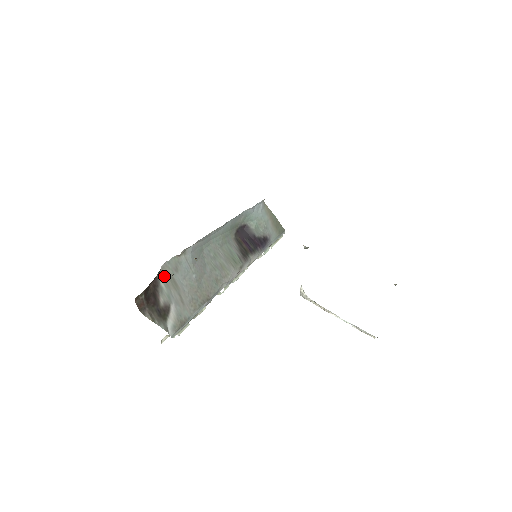
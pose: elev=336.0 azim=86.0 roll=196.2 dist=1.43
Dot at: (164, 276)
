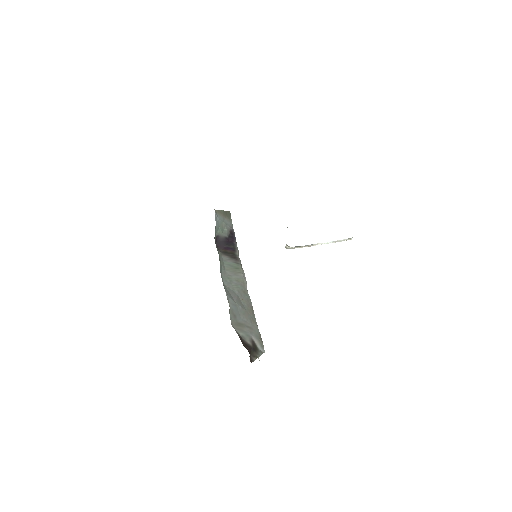
Dot at: (236, 328)
